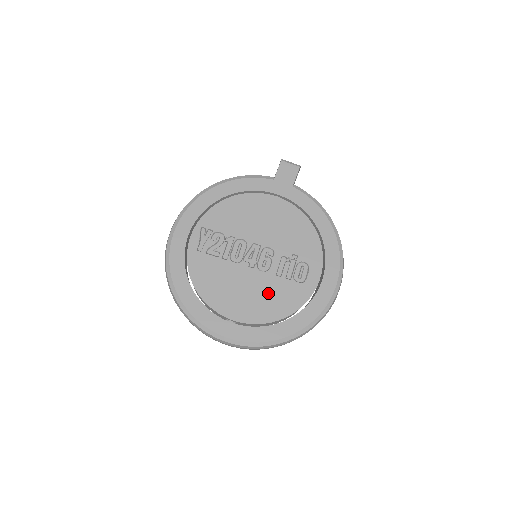
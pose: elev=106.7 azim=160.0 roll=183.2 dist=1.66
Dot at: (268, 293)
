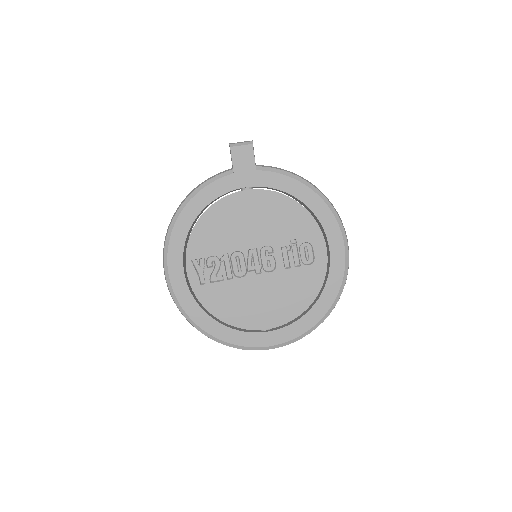
Dot at: (286, 289)
